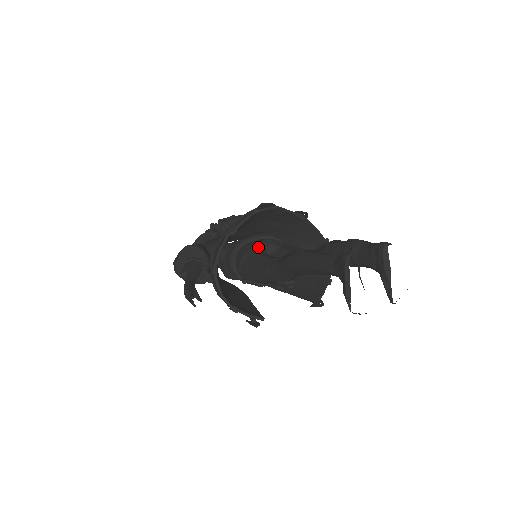
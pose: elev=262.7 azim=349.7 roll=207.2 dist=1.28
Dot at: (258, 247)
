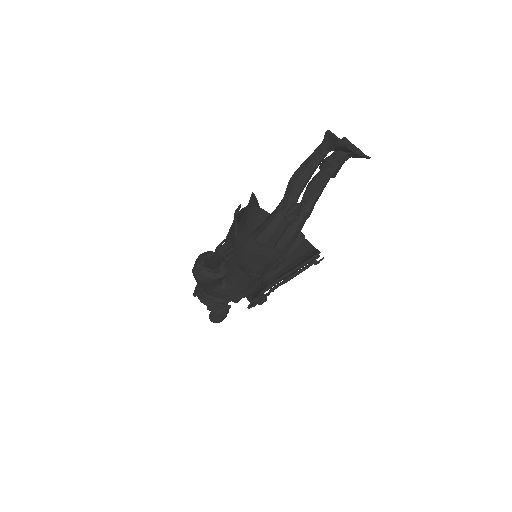
Dot at: occluded
